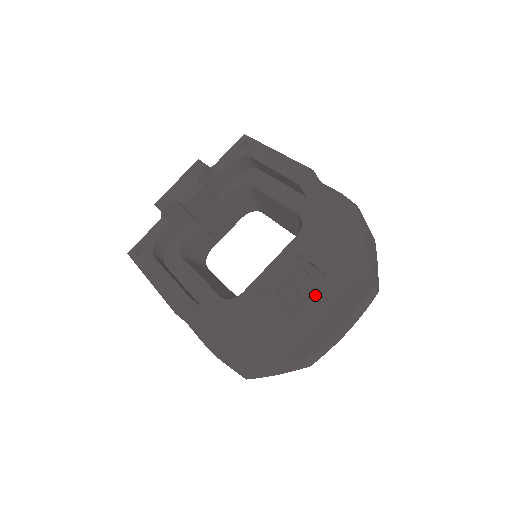
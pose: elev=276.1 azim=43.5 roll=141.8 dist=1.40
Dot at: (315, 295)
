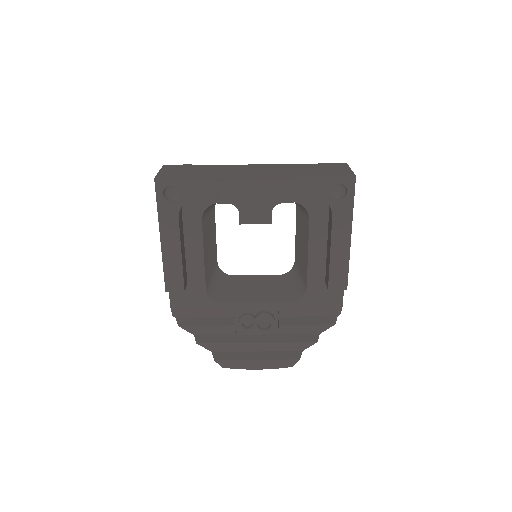
Dot at: (261, 344)
